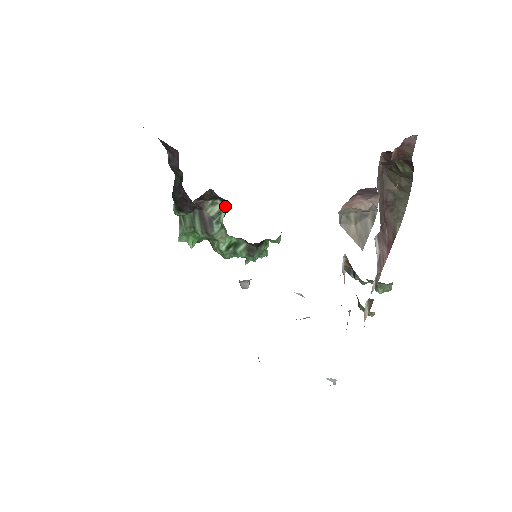
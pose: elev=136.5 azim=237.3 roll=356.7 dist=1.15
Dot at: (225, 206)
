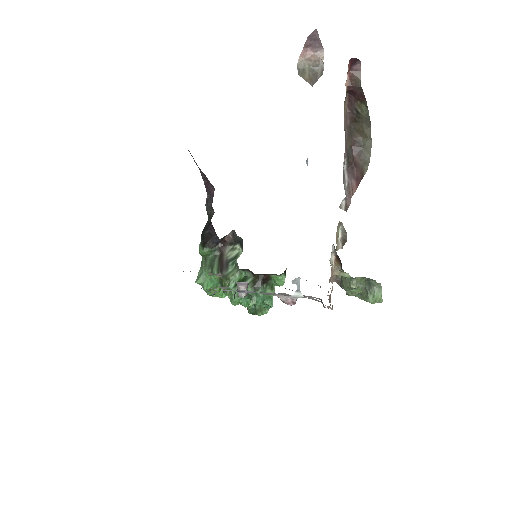
Dot at: (242, 246)
